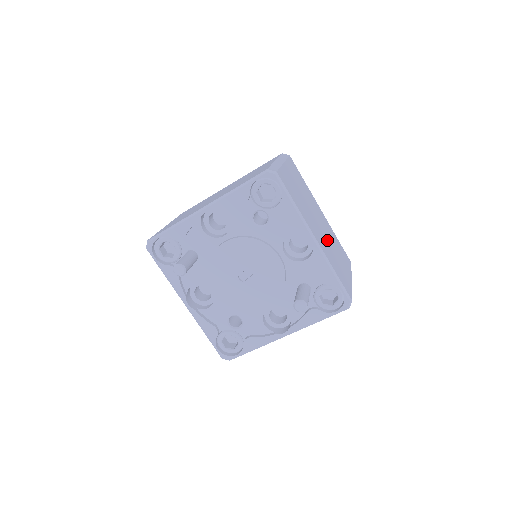
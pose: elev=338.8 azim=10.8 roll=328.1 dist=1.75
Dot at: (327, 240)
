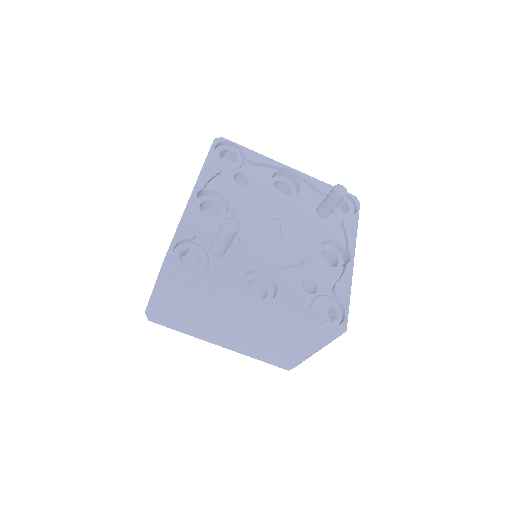
Dot at: occluded
